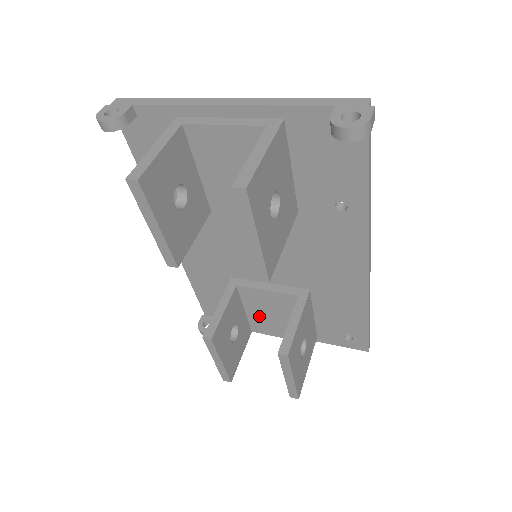
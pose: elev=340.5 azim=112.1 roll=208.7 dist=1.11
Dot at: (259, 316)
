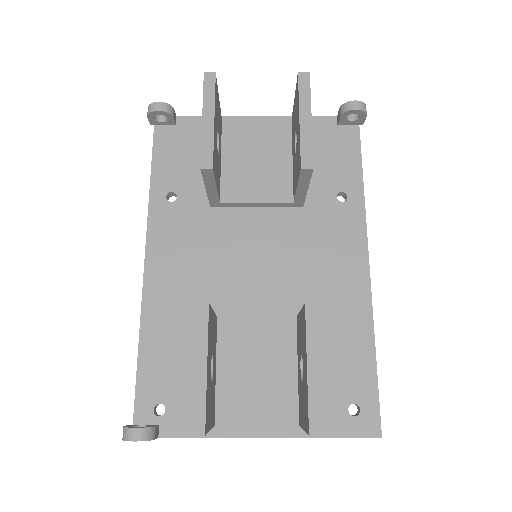
Dot at: (235, 378)
